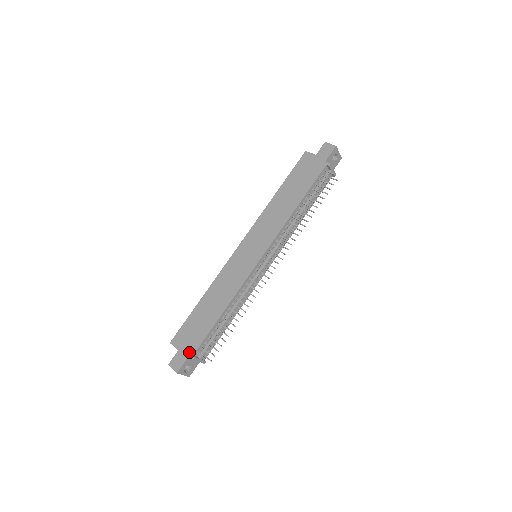
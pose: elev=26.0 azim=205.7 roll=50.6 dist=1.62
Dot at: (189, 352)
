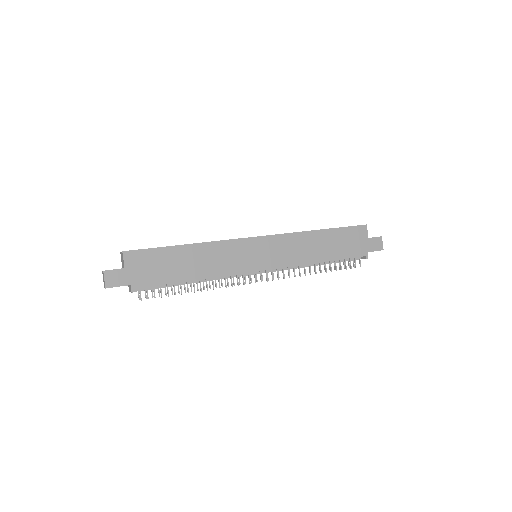
Dot at: (134, 282)
